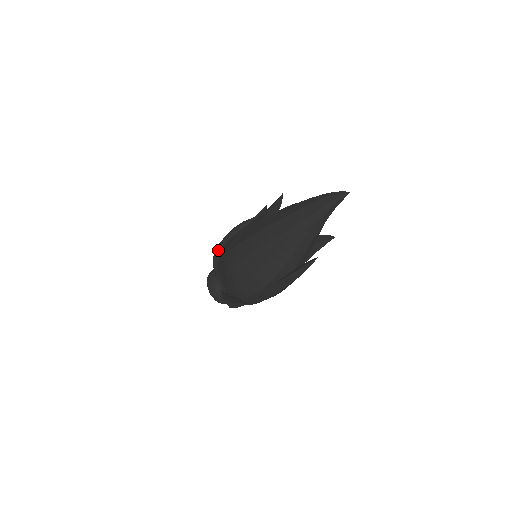
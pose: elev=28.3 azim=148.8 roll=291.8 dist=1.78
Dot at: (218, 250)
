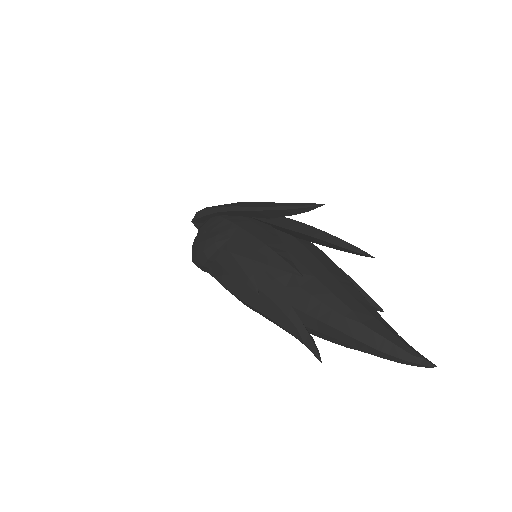
Dot at: occluded
